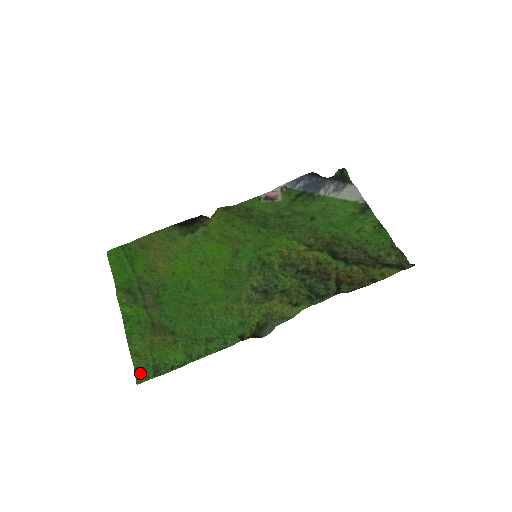
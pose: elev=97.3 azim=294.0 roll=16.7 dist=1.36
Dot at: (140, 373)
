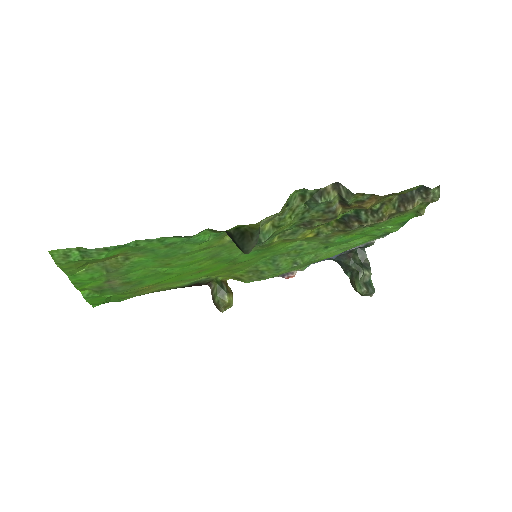
Dot at: (61, 259)
